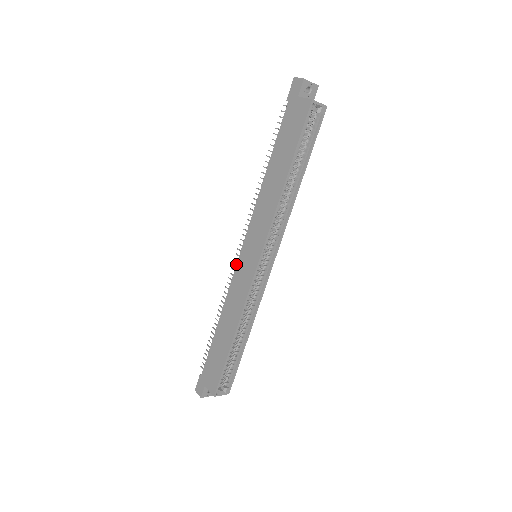
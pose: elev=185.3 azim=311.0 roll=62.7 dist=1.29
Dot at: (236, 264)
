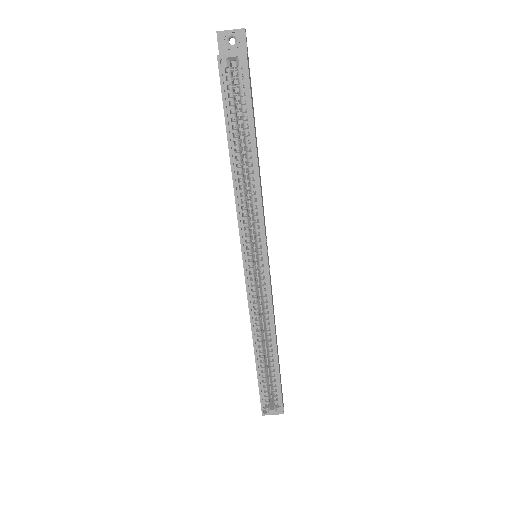
Dot at: occluded
